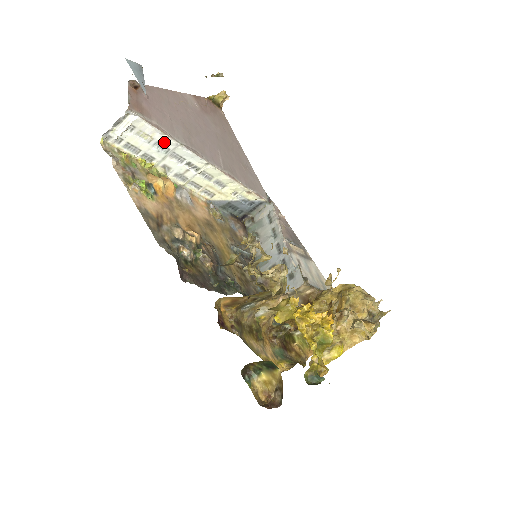
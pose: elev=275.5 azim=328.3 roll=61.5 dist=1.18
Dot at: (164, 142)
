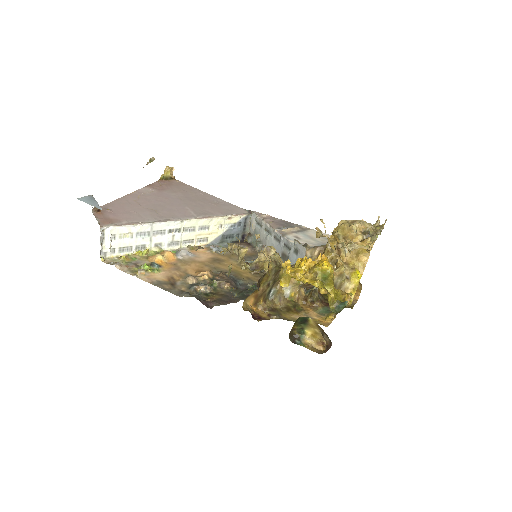
Dot at: (141, 230)
